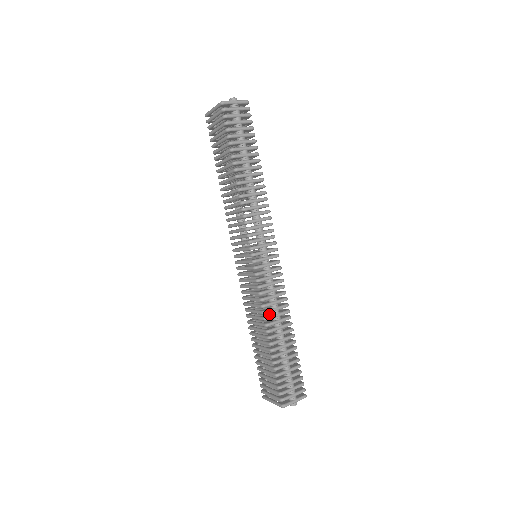
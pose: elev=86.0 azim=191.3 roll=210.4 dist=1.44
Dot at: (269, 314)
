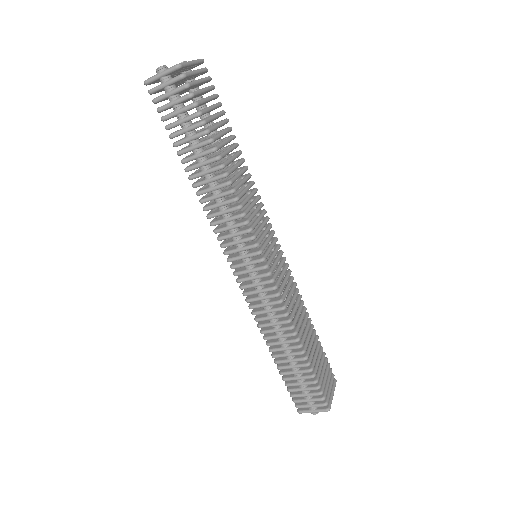
Dot at: occluded
